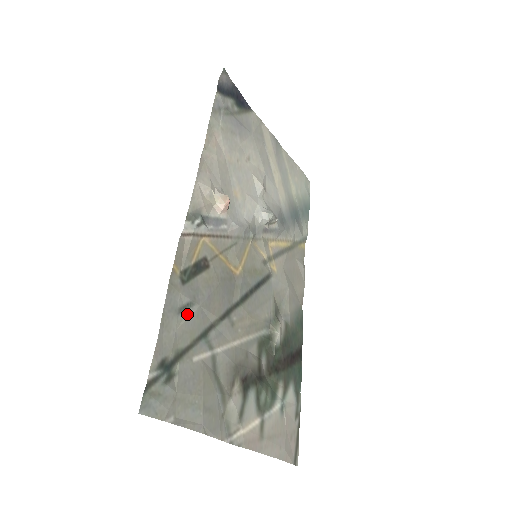
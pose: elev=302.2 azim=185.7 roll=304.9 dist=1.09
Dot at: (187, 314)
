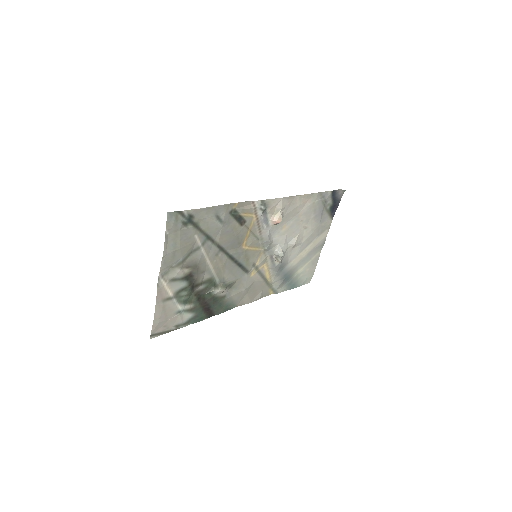
Dot at: (216, 221)
